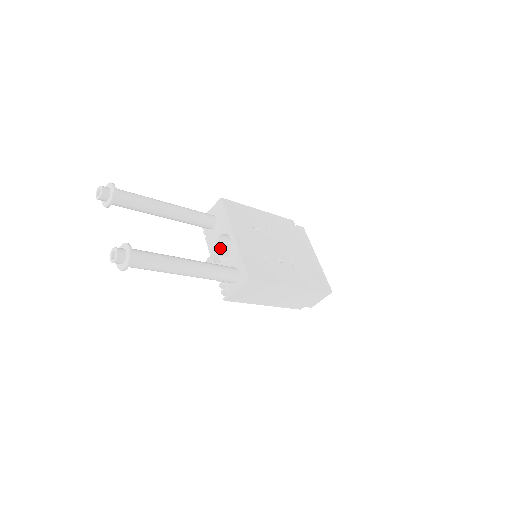
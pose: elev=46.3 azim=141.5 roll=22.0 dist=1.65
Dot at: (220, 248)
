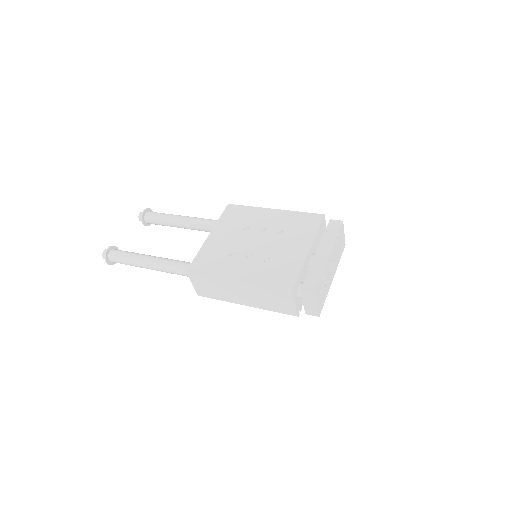
Dot at: occluded
